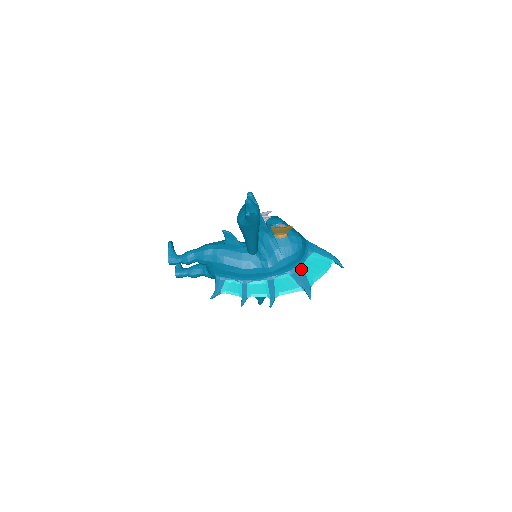
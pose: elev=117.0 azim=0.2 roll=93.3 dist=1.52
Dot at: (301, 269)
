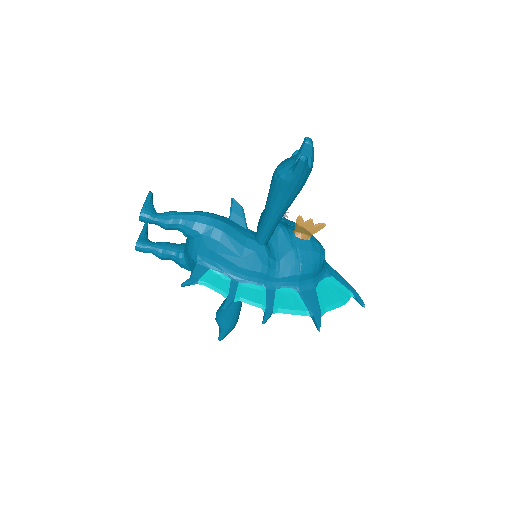
Dot at: (313, 289)
